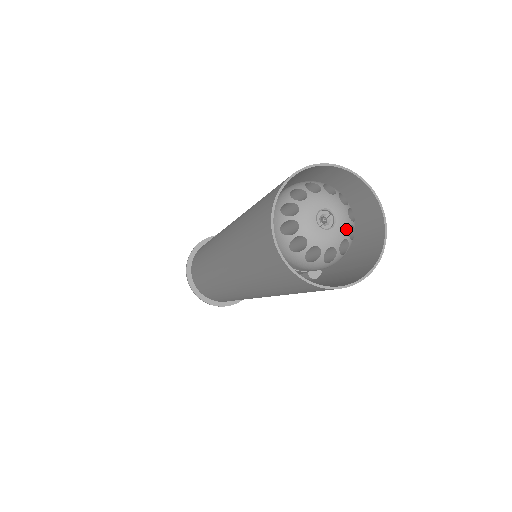
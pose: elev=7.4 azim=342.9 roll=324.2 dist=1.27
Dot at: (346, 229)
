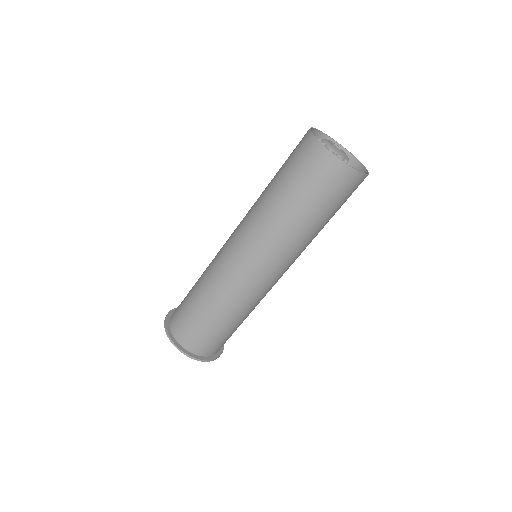
Dot at: (347, 158)
